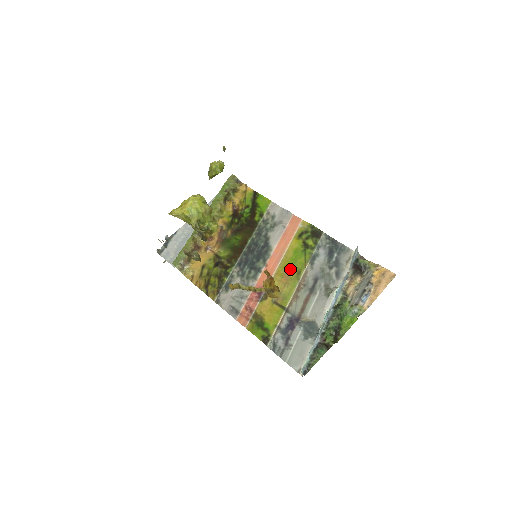
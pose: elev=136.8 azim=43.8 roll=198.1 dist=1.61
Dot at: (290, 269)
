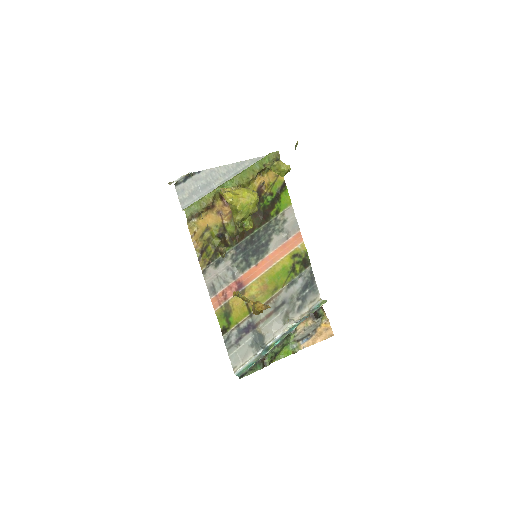
Dot at: (272, 282)
